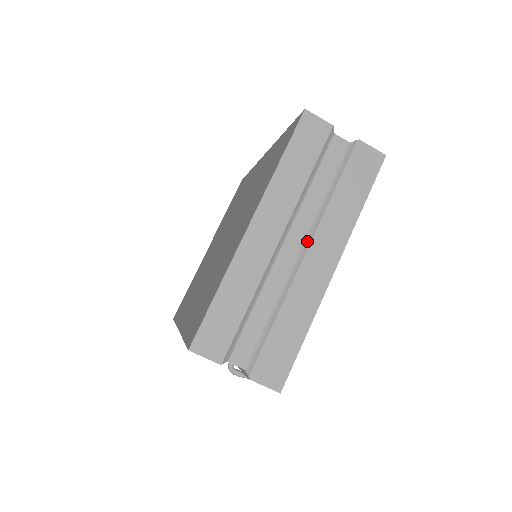
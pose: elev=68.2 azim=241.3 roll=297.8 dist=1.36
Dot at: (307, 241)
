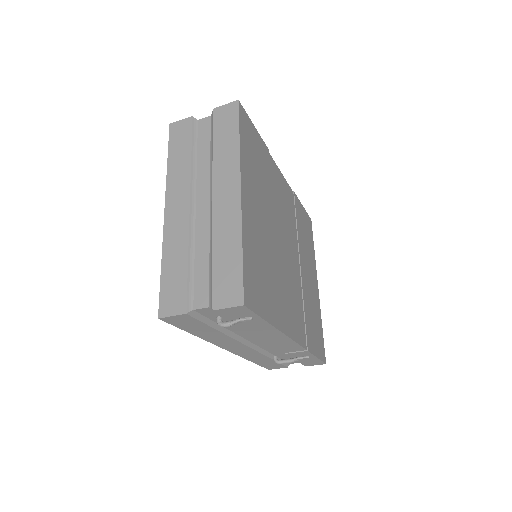
Dot at: (211, 191)
